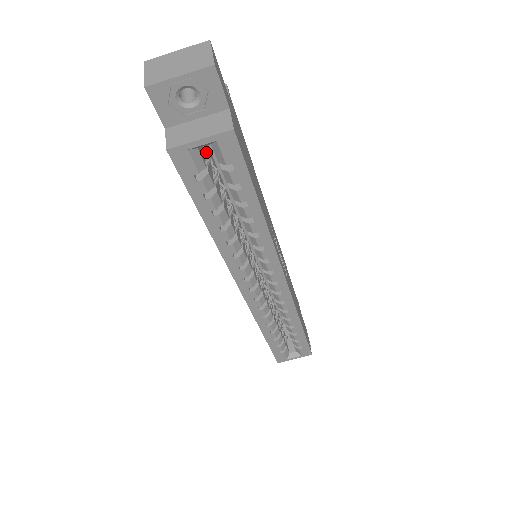
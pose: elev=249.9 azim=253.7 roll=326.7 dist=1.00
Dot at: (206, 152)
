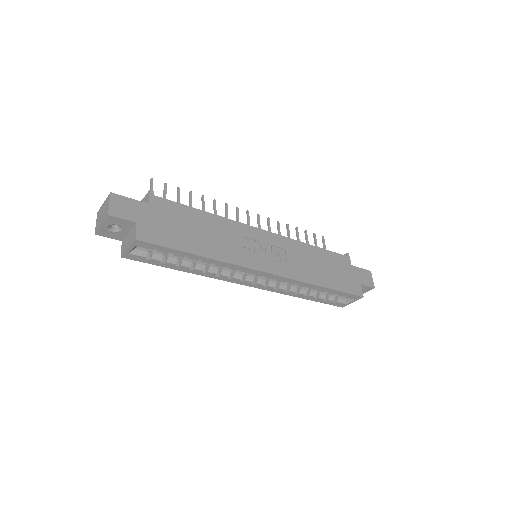
Dot at: occluded
